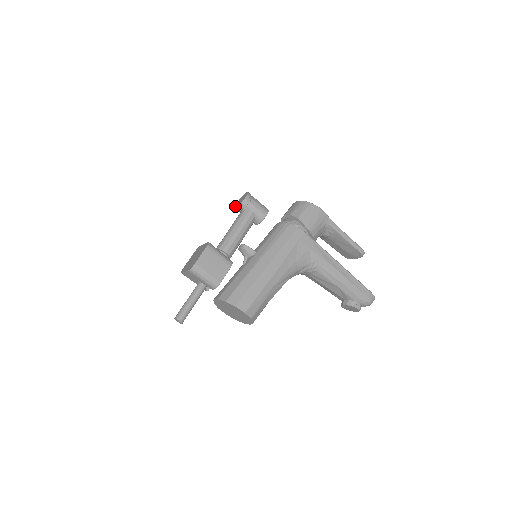
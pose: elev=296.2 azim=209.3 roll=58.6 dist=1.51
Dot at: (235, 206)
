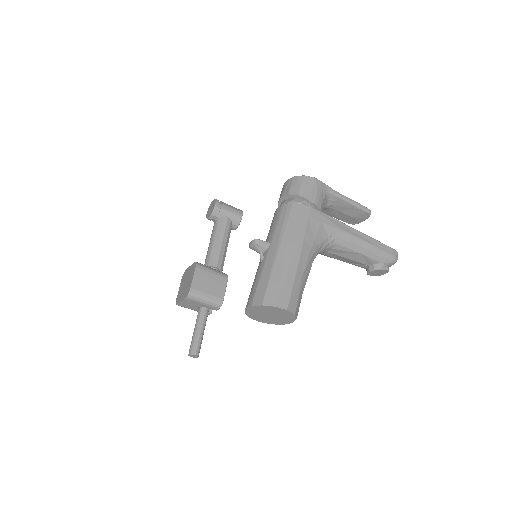
Dot at: occluded
